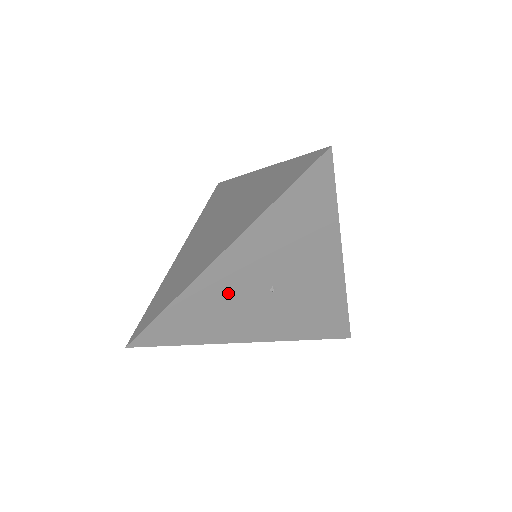
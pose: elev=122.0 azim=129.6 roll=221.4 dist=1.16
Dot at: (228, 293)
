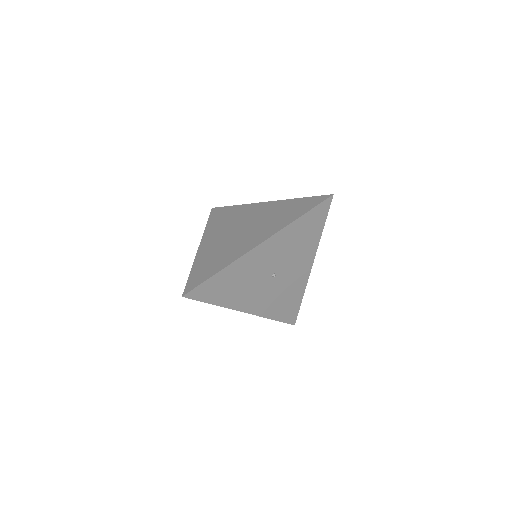
Dot at: (252, 271)
